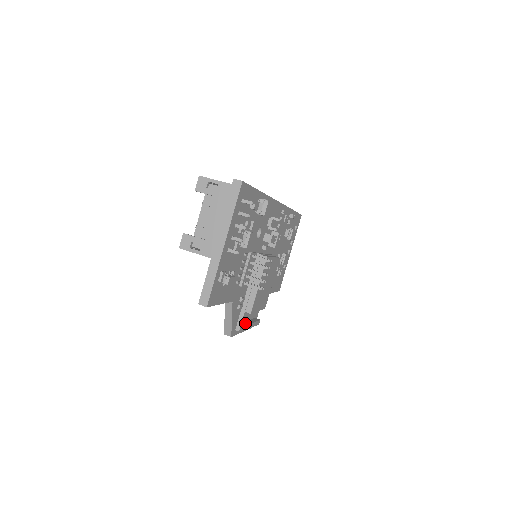
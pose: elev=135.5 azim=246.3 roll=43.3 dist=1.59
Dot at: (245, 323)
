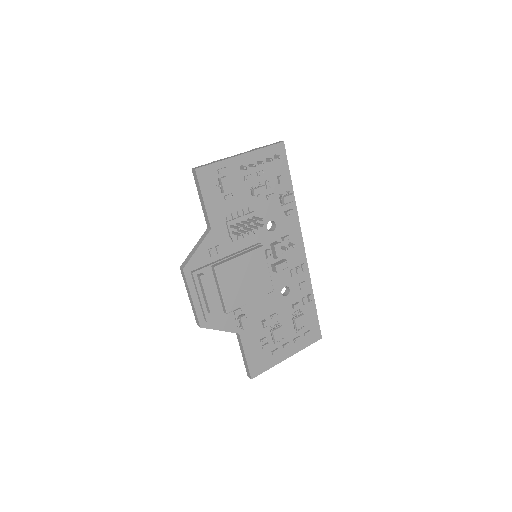
Dot at: (203, 273)
